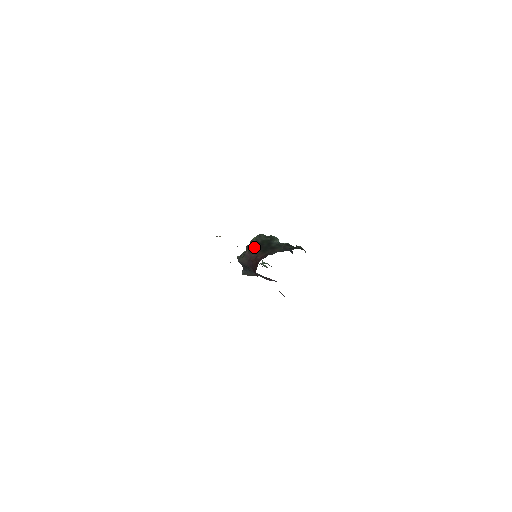
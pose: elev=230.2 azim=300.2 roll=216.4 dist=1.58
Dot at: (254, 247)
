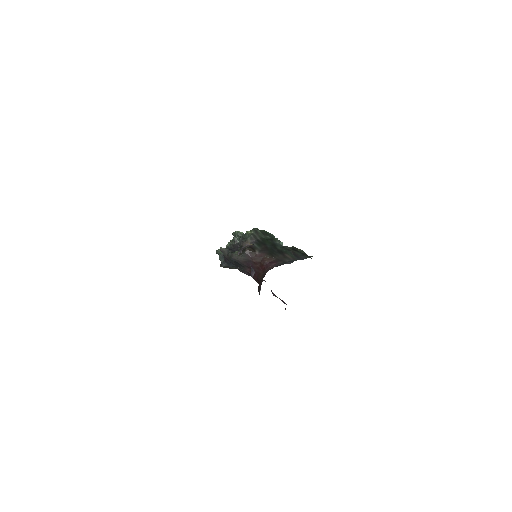
Dot at: (254, 245)
